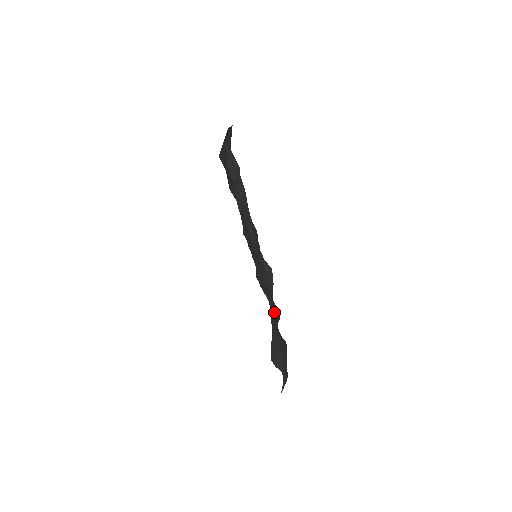
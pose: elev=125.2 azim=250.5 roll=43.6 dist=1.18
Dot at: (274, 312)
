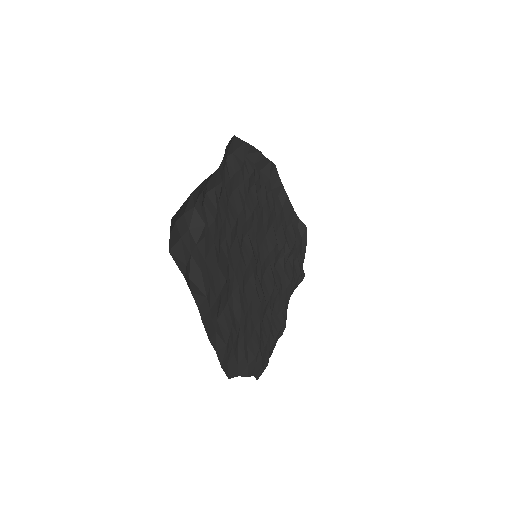
Dot at: (285, 288)
